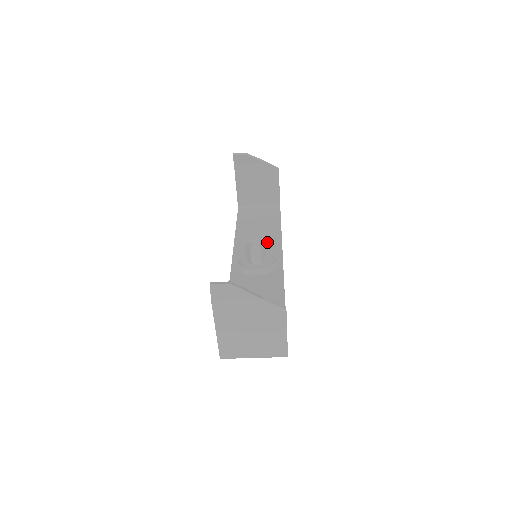
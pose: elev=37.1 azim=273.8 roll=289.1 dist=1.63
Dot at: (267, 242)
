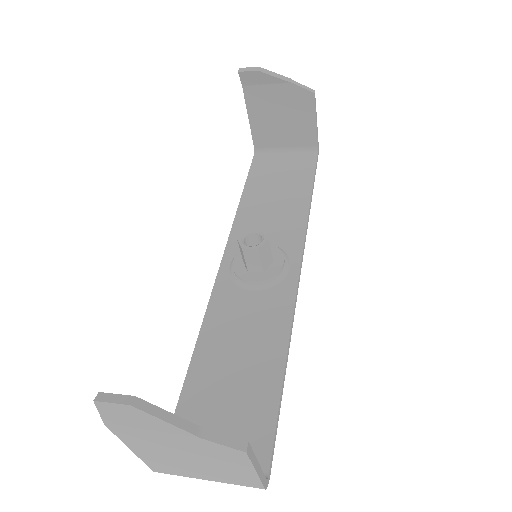
Dot at: (284, 222)
